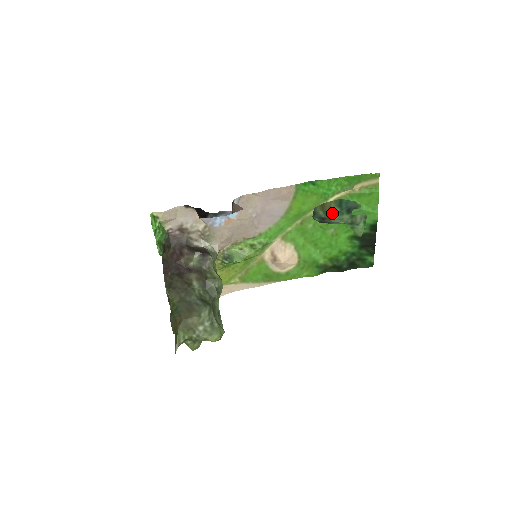
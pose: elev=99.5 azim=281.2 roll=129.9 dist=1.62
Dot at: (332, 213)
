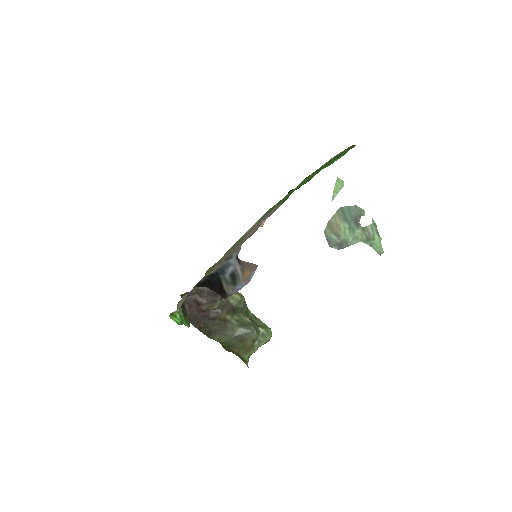
Dot at: (344, 233)
